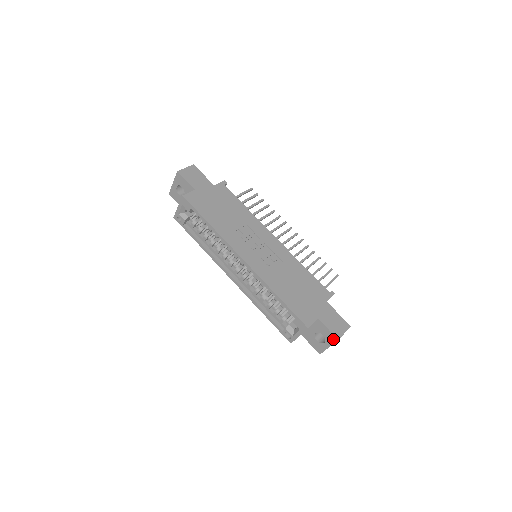
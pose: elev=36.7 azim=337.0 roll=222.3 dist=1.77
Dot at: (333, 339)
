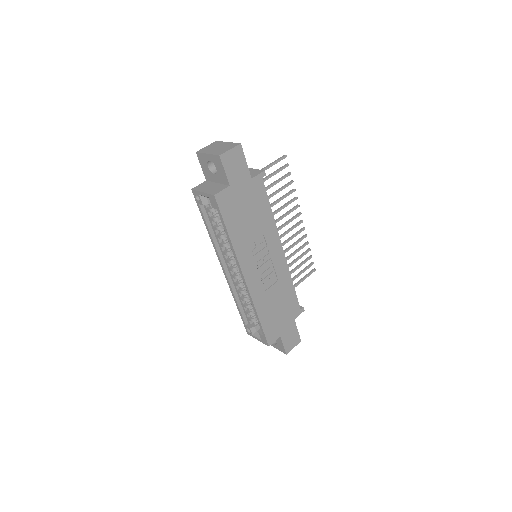
Dot at: (283, 351)
